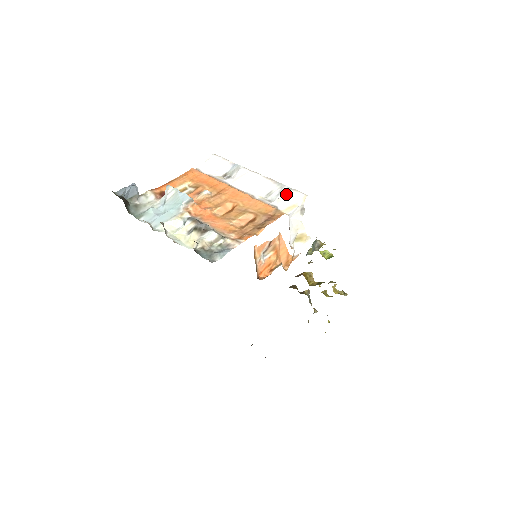
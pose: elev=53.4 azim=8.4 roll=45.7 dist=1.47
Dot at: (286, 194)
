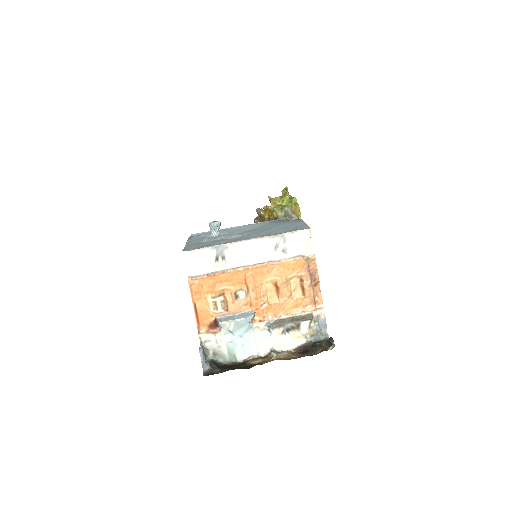
Dot at: (294, 240)
